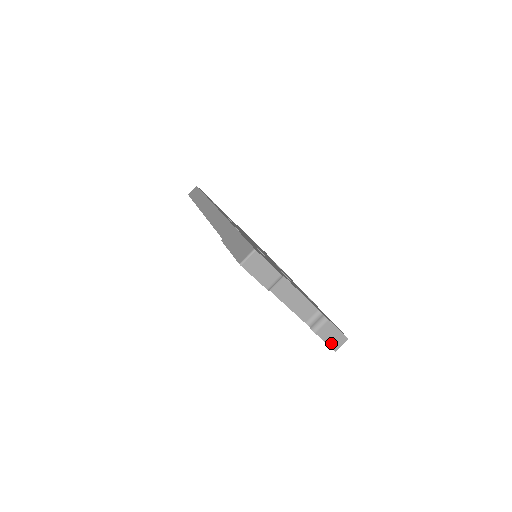
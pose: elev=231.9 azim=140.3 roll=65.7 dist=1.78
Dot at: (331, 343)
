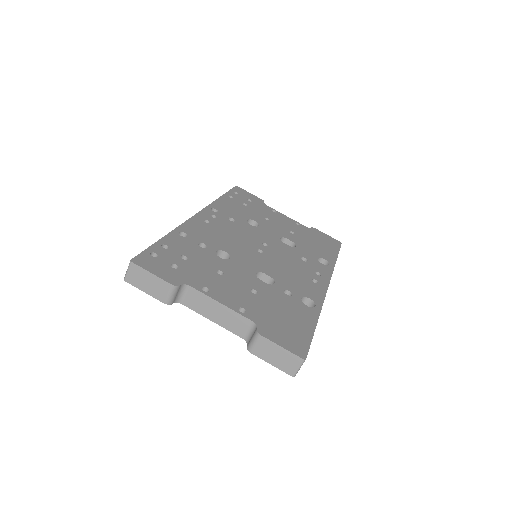
Dot at: (280, 365)
